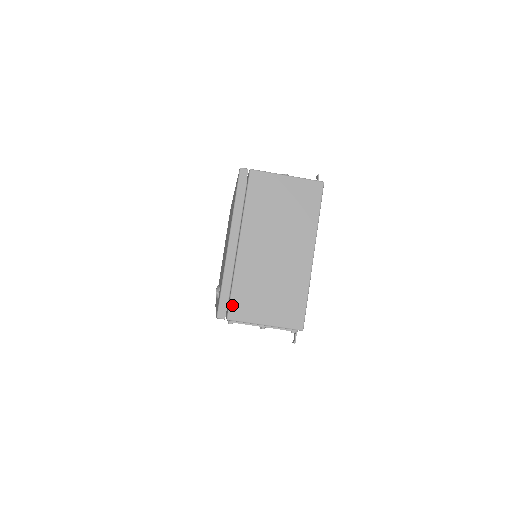
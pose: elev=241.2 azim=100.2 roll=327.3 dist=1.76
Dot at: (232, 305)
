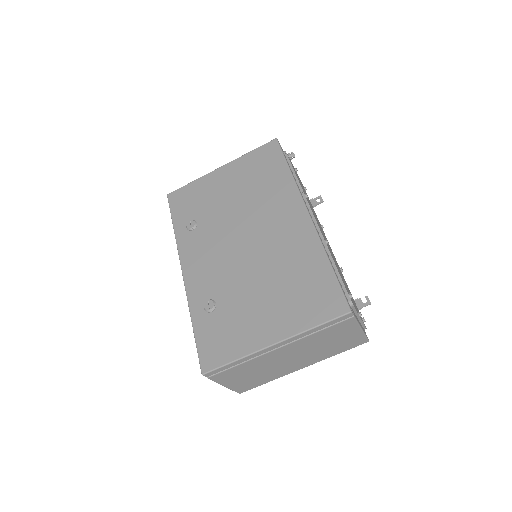
Dot at: (222, 373)
